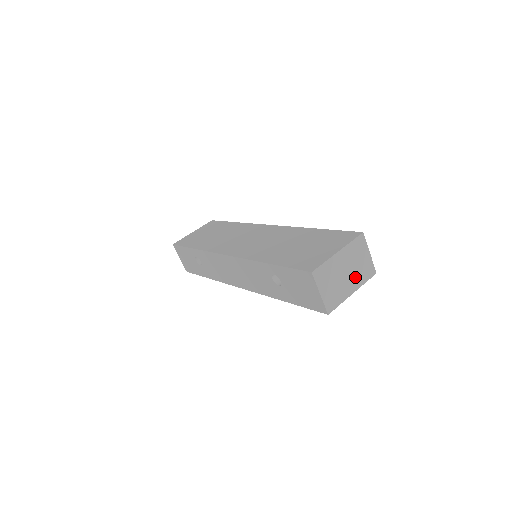
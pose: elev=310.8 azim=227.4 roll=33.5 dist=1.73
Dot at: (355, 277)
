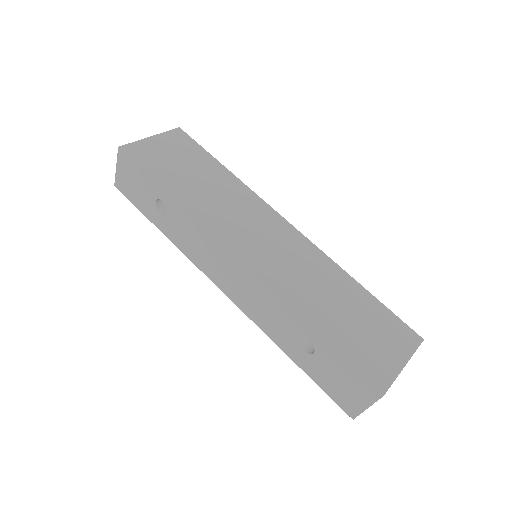
Dot at: occluded
